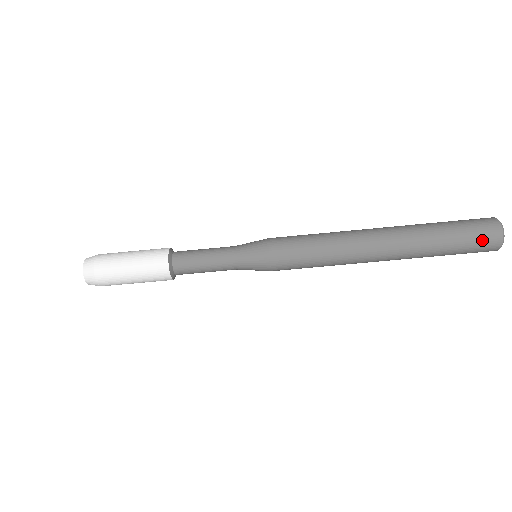
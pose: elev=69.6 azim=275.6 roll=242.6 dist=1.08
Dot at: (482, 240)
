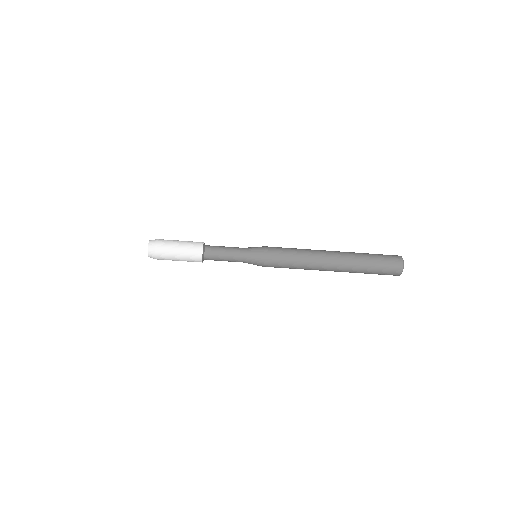
Dot at: (391, 260)
